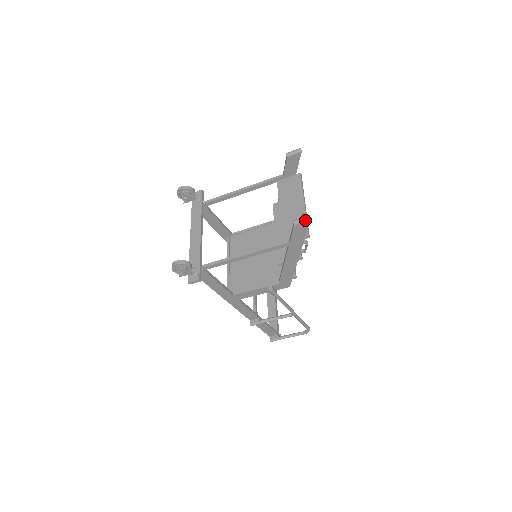
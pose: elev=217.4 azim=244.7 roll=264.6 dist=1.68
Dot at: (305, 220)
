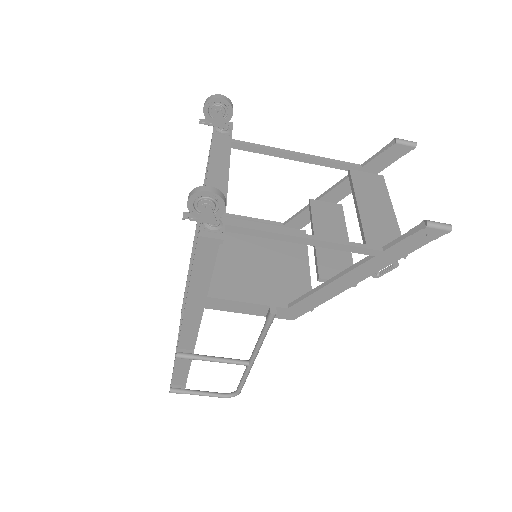
Dot at: (444, 227)
